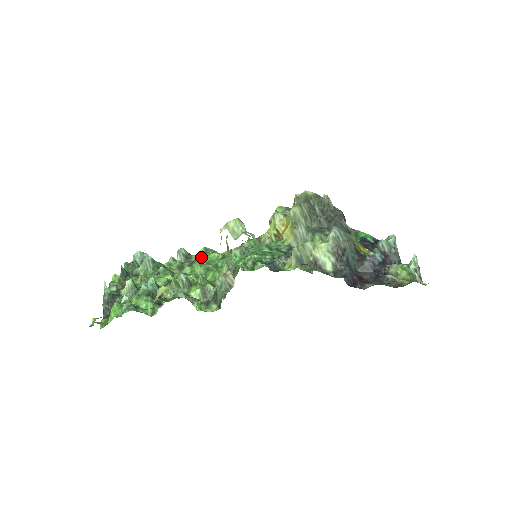
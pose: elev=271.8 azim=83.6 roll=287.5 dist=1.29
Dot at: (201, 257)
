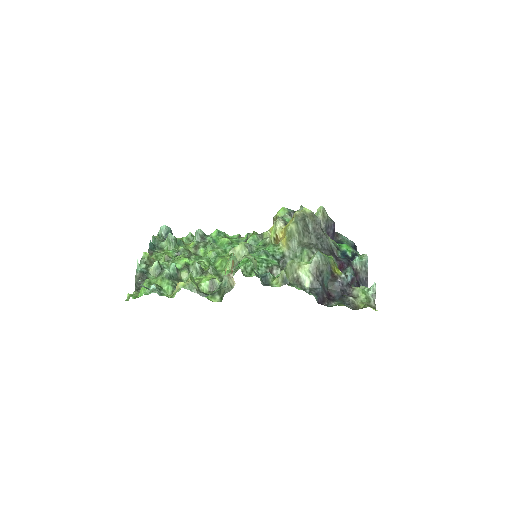
Dot at: (214, 240)
